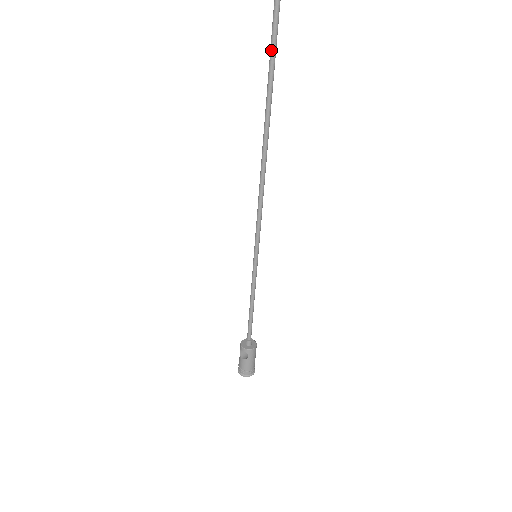
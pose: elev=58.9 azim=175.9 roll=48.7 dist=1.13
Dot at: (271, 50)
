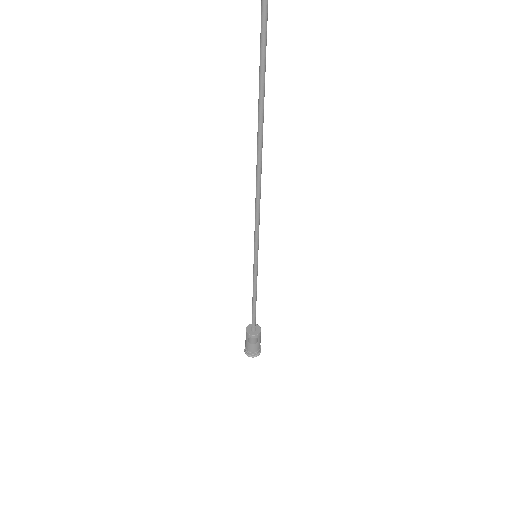
Dot at: (262, 67)
